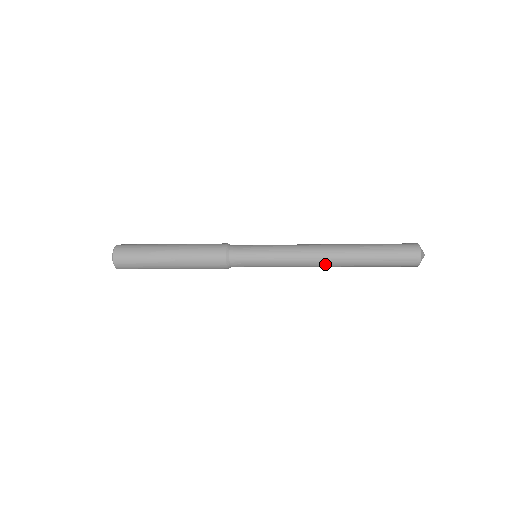
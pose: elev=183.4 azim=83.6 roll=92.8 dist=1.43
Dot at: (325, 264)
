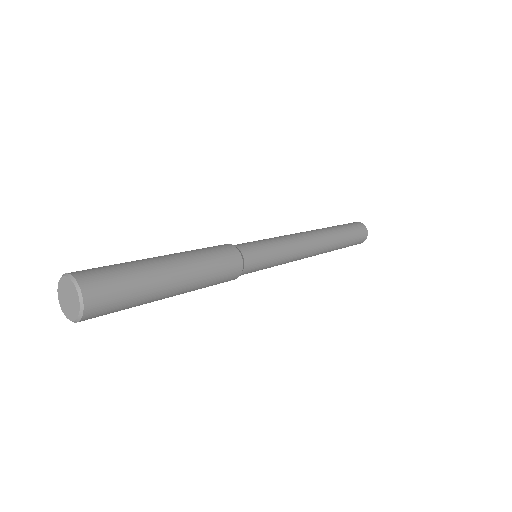
Dot at: occluded
